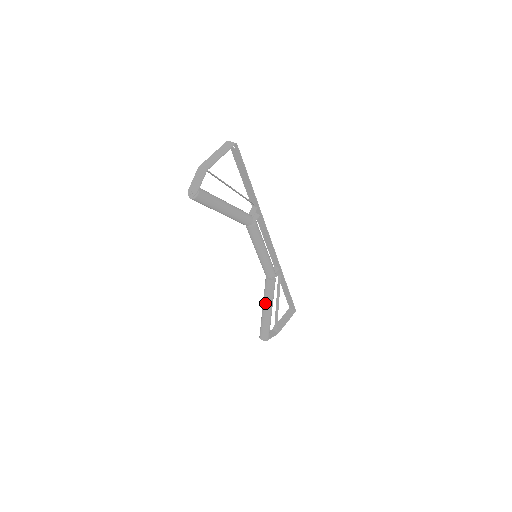
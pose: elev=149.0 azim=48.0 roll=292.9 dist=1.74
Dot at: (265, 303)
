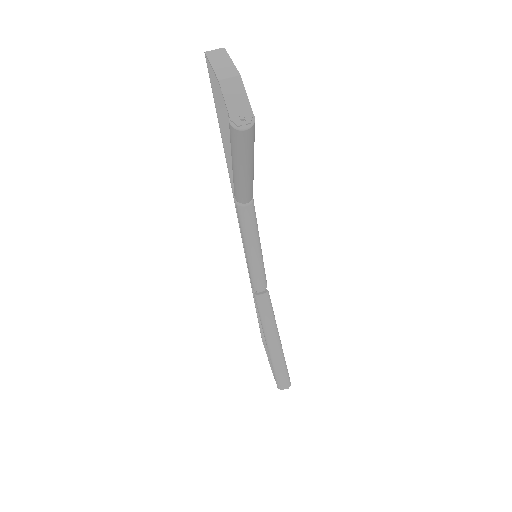
Dot at: (272, 331)
